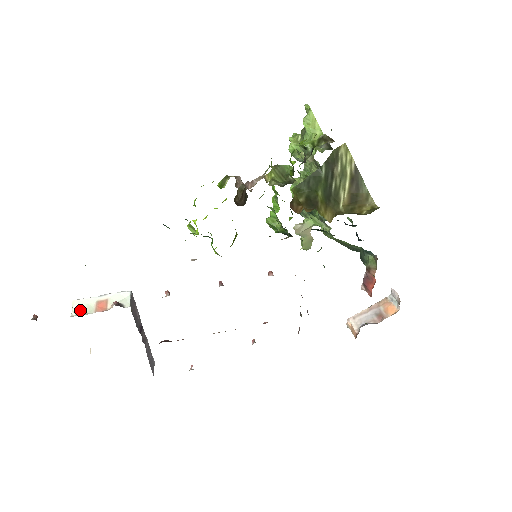
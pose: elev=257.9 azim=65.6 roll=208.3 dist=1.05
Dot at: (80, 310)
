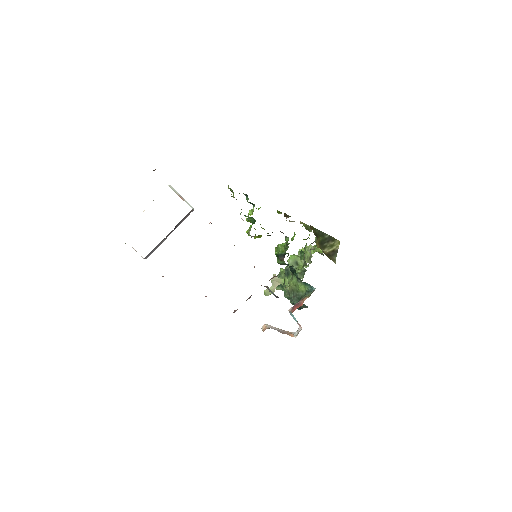
Dot at: (172, 188)
